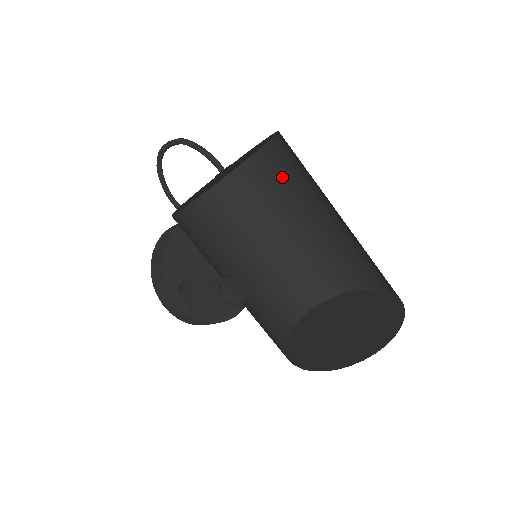
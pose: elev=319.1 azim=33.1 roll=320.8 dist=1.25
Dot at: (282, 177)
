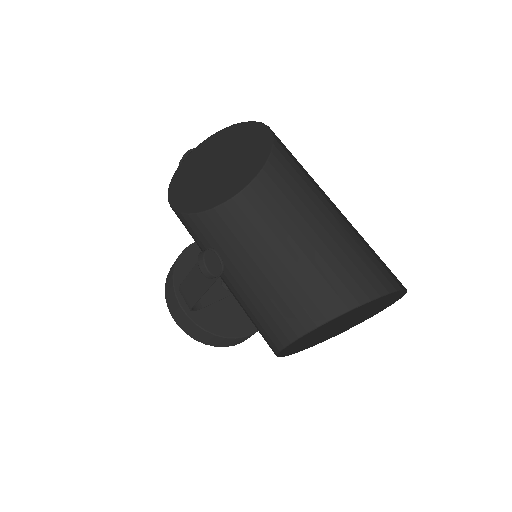
Dot at: (287, 185)
